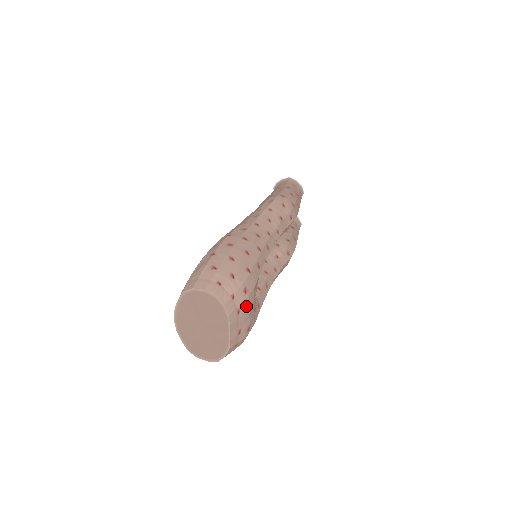
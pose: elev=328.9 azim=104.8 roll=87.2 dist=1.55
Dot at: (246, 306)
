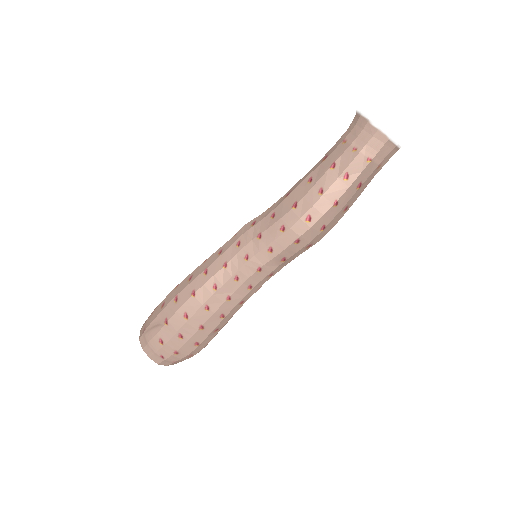
Dot at: occluded
